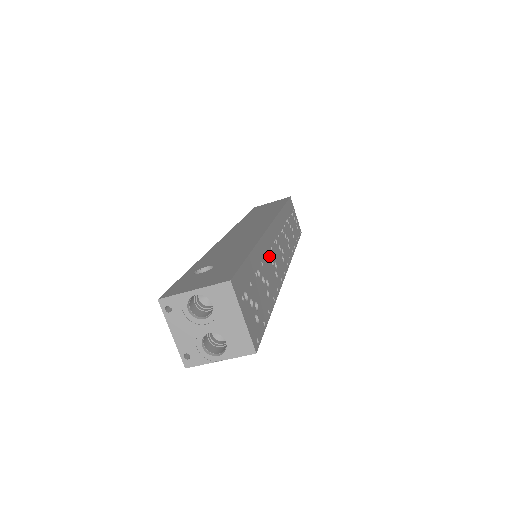
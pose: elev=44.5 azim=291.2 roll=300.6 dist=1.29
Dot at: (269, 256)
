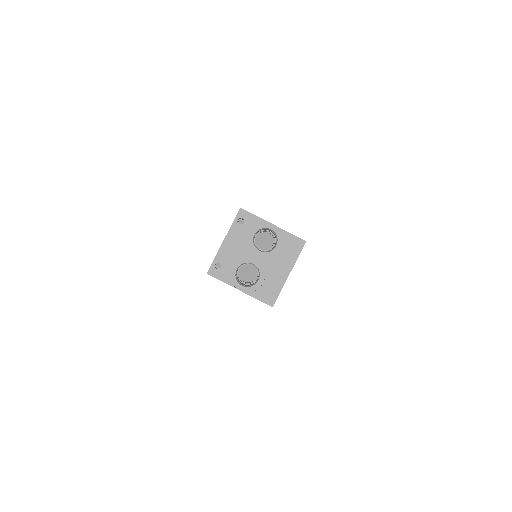
Dot at: occluded
